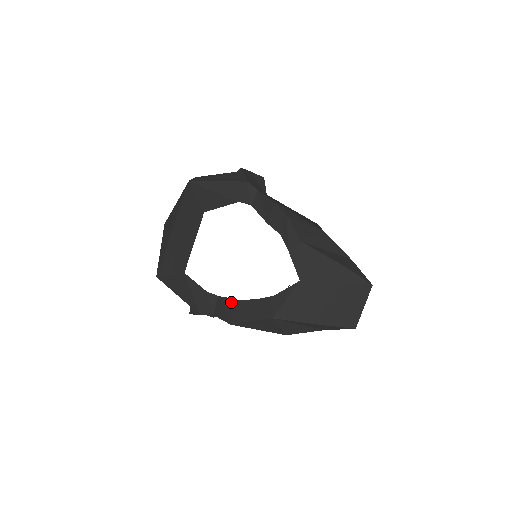
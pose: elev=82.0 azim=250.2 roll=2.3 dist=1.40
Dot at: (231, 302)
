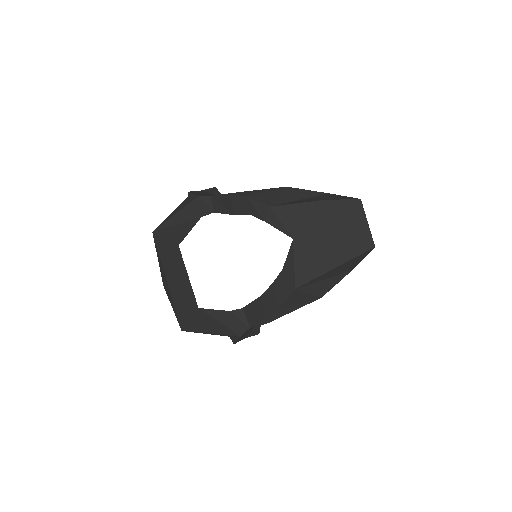
Dot at: (255, 304)
